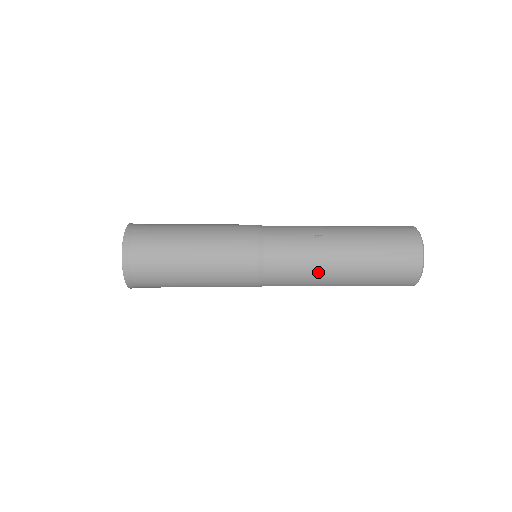
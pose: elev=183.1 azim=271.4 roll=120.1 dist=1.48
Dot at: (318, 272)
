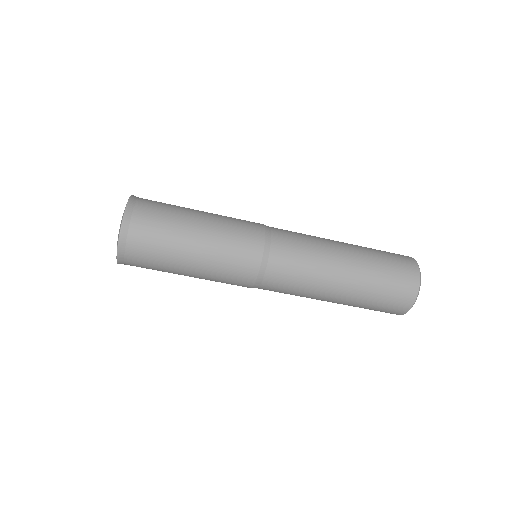
Dot at: (322, 240)
